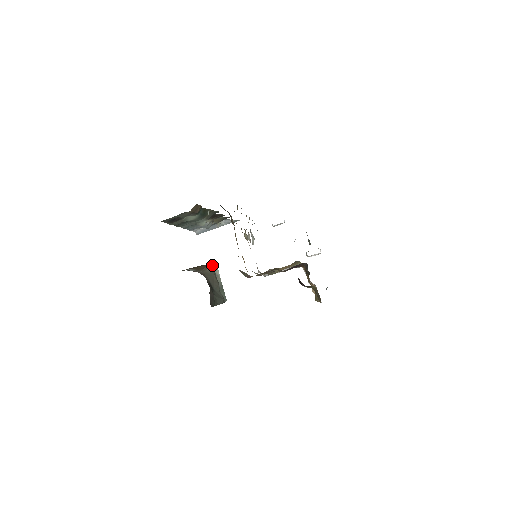
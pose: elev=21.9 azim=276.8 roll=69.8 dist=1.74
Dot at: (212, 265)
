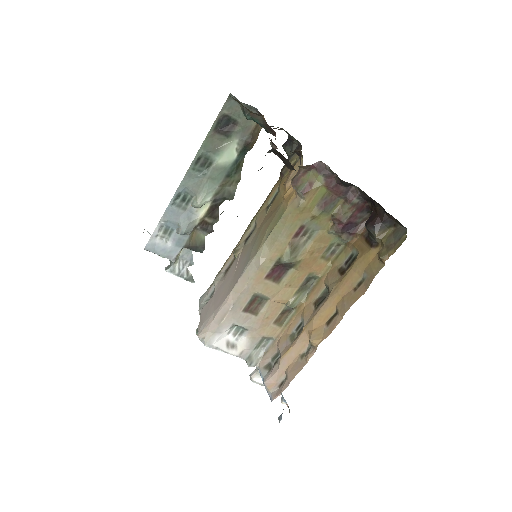
Dot at: occluded
